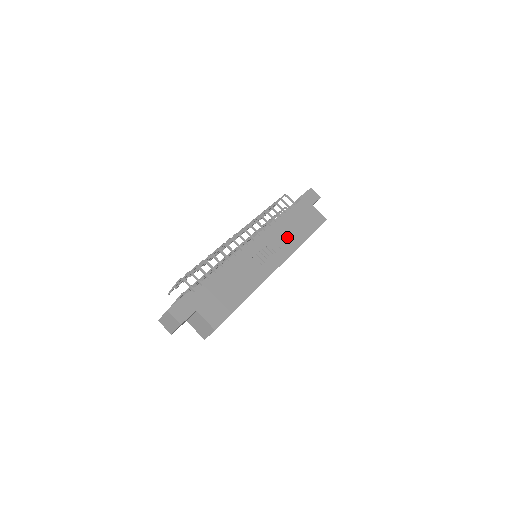
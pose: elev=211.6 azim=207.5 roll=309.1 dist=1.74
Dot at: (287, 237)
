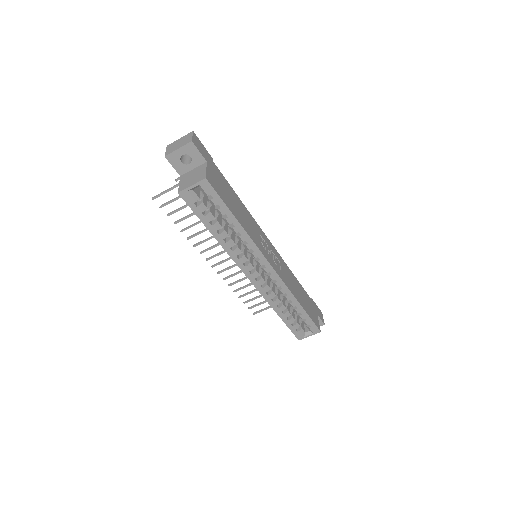
Dot at: (290, 280)
